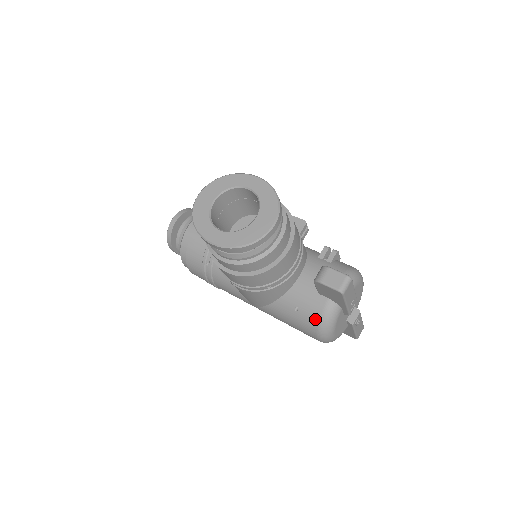
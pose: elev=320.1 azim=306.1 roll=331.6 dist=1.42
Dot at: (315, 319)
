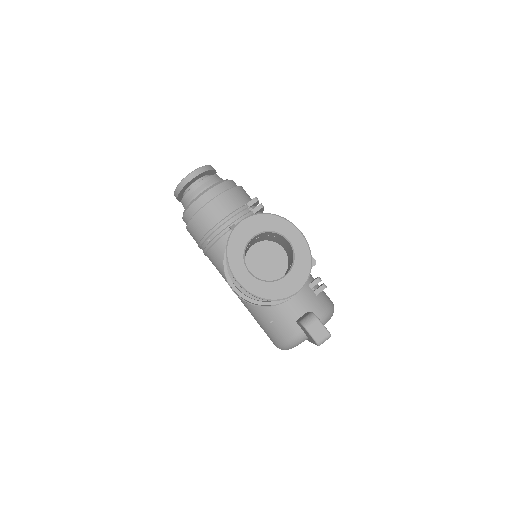
Dot at: (283, 338)
